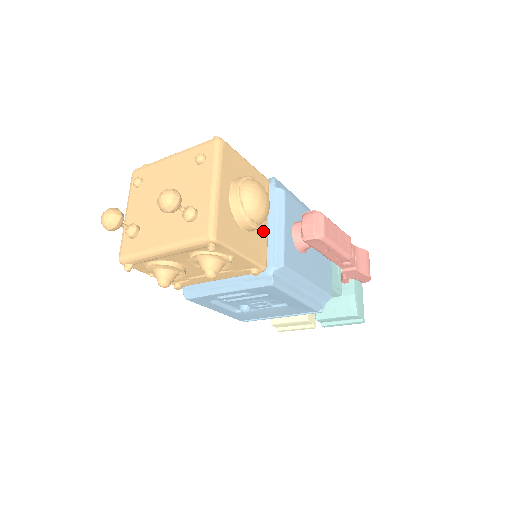
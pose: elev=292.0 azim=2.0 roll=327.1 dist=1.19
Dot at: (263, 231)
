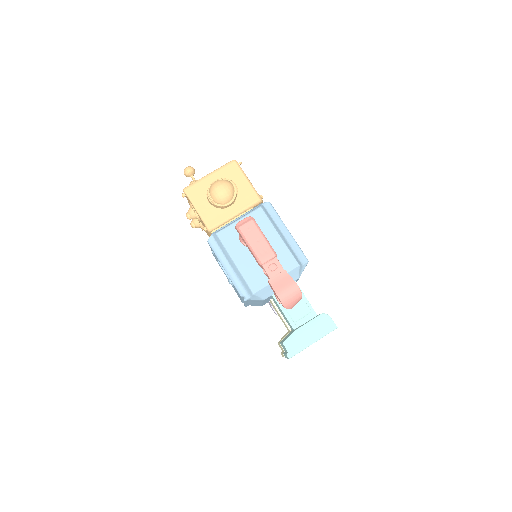
Dot at: (226, 214)
